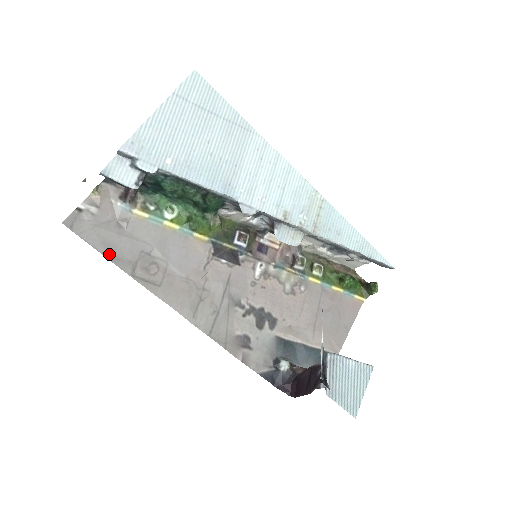
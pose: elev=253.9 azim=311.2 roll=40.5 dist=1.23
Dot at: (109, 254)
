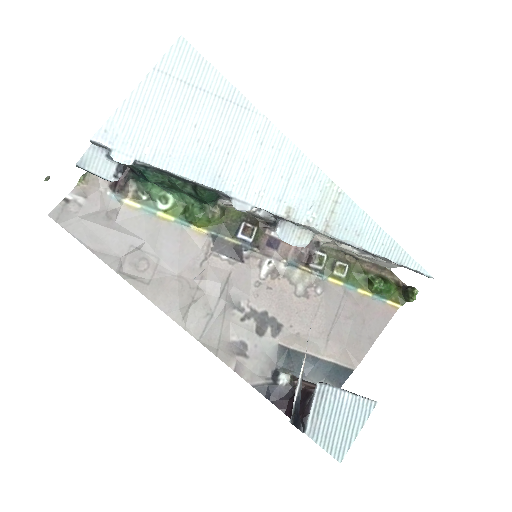
Dot at: (95, 248)
